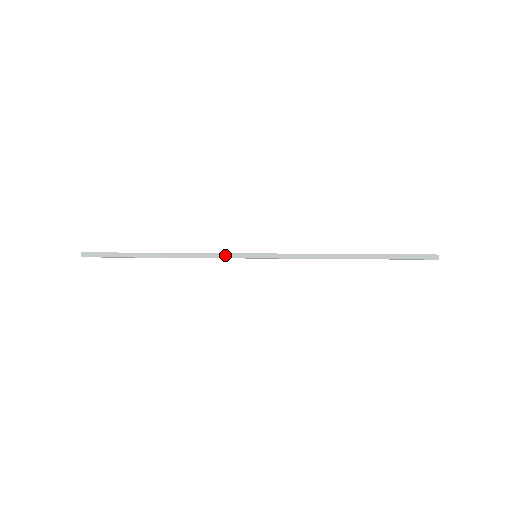
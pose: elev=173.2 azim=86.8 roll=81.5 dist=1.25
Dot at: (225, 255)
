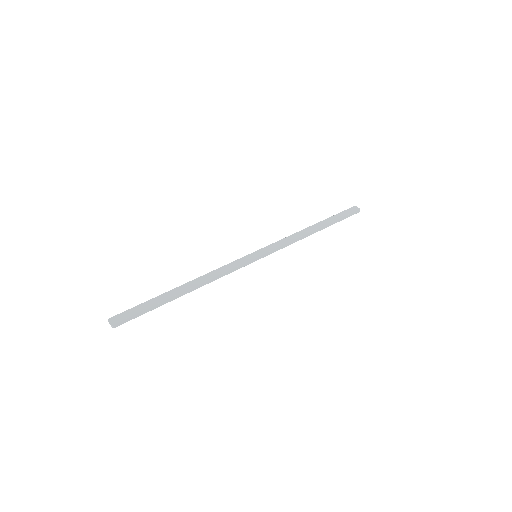
Dot at: (237, 268)
